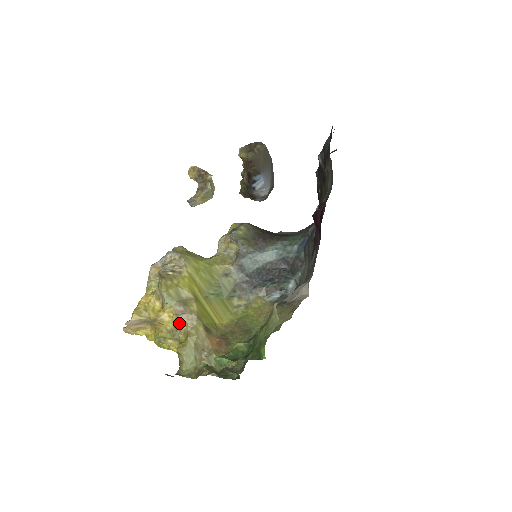
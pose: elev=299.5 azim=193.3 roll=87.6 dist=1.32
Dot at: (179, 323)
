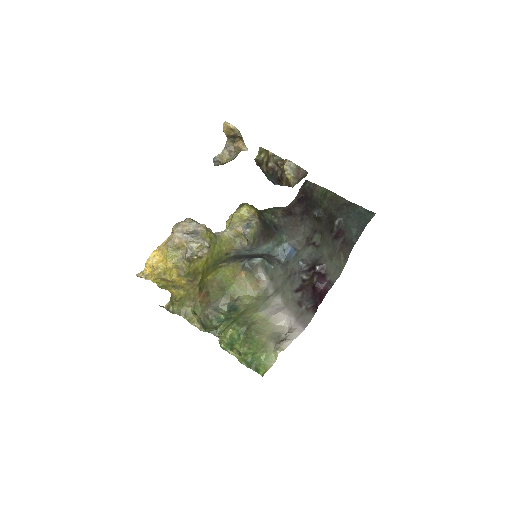
Dot at: (185, 285)
